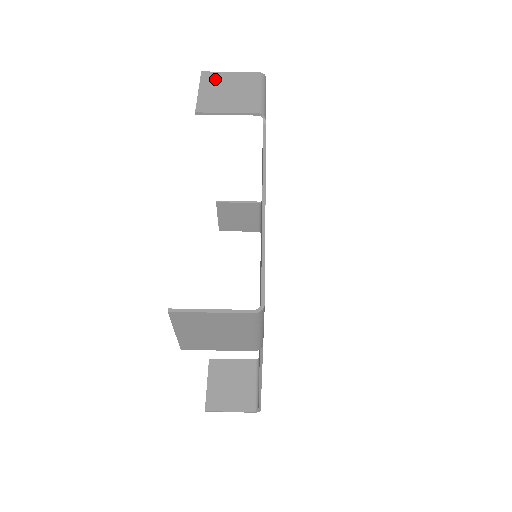
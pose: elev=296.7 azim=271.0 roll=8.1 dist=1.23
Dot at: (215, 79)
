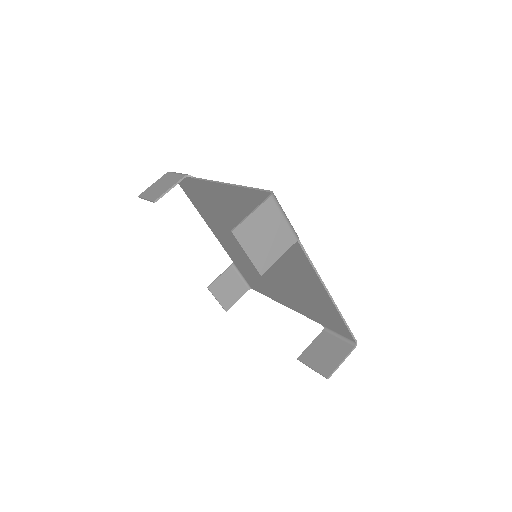
Dot at: (148, 191)
